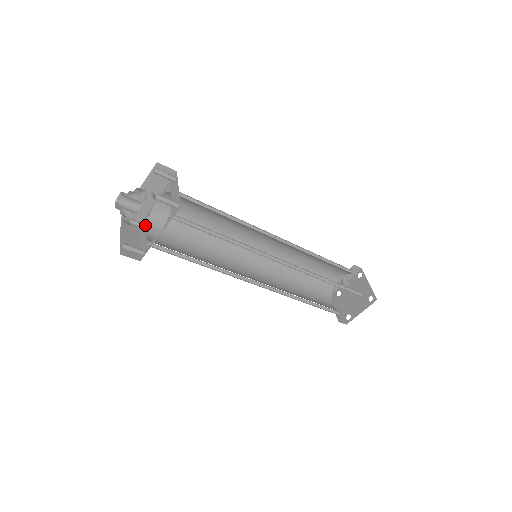
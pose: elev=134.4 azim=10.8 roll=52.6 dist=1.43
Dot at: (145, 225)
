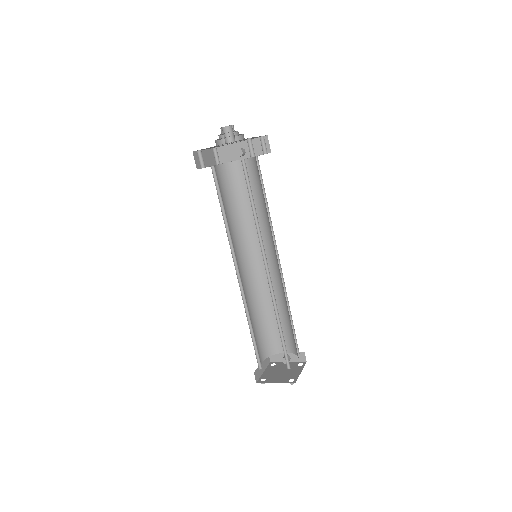
Dot at: (221, 164)
